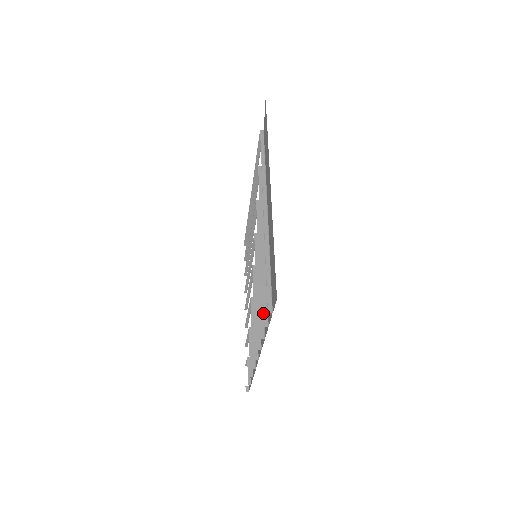
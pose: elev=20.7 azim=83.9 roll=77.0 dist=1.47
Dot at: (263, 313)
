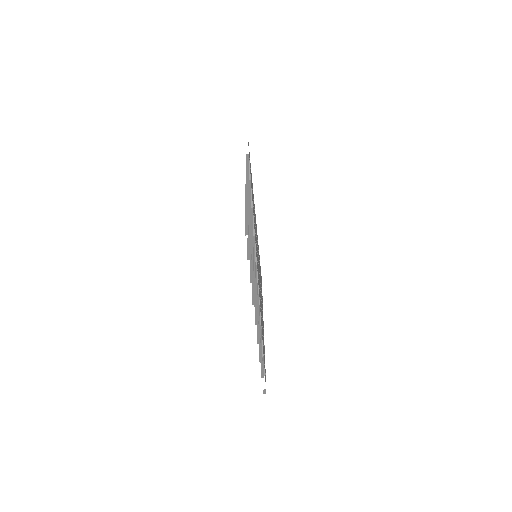
Dot at: (253, 268)
